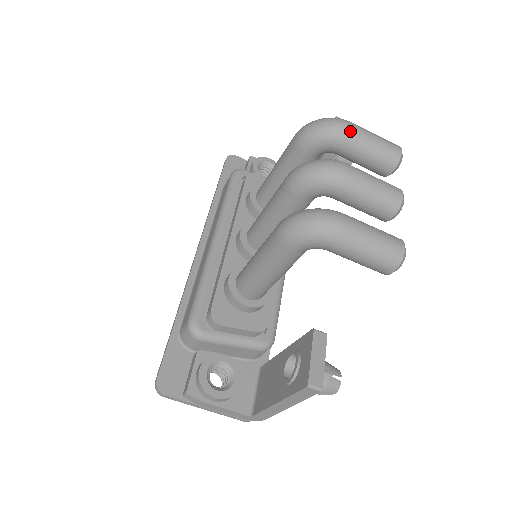
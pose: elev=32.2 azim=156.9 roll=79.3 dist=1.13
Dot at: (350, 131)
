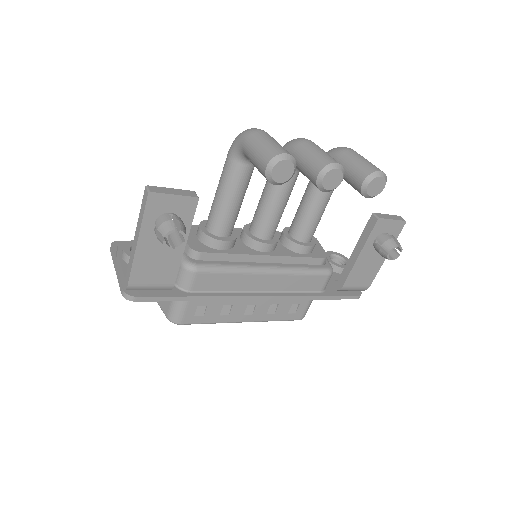
Dot at: (346, 150)
